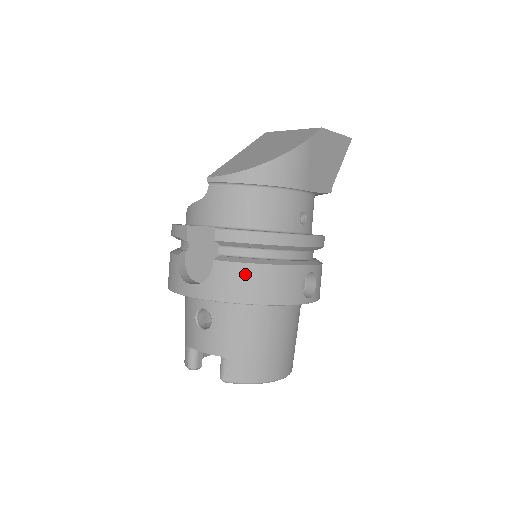
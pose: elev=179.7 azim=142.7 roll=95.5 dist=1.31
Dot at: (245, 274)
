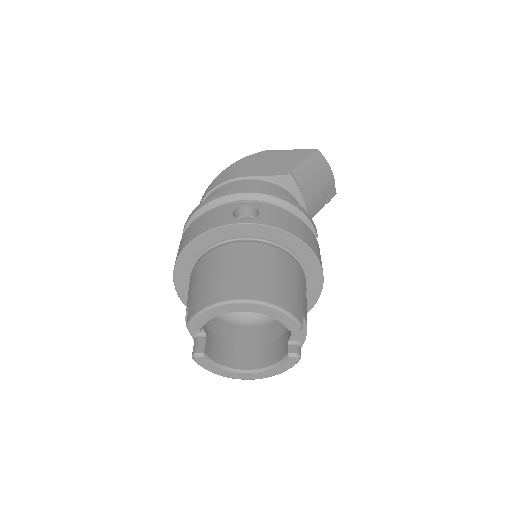
Dot at: (187, 232)
